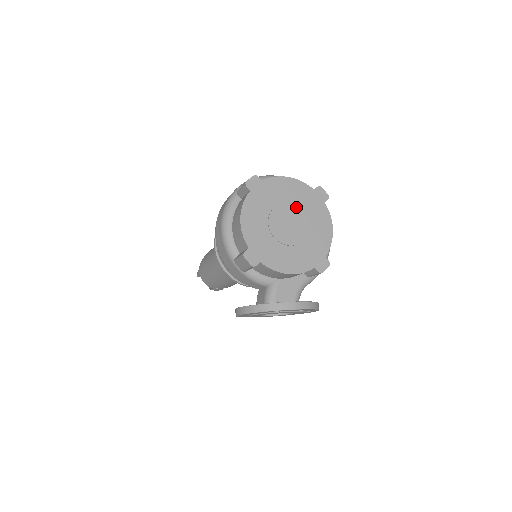
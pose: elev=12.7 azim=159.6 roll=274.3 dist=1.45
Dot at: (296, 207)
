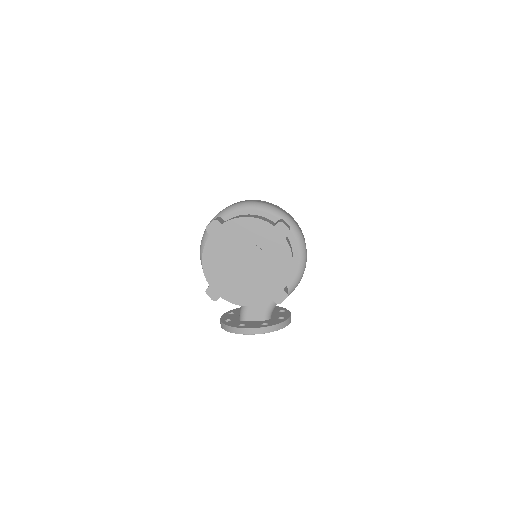
Dot at: (254, 246)
